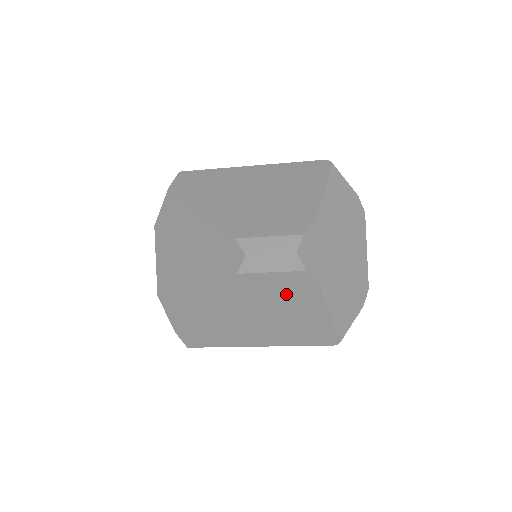
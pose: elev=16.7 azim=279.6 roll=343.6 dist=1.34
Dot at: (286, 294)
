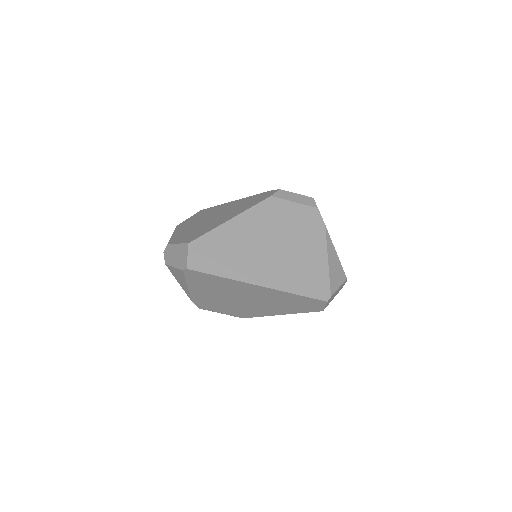
Dot at: (299, 226)
